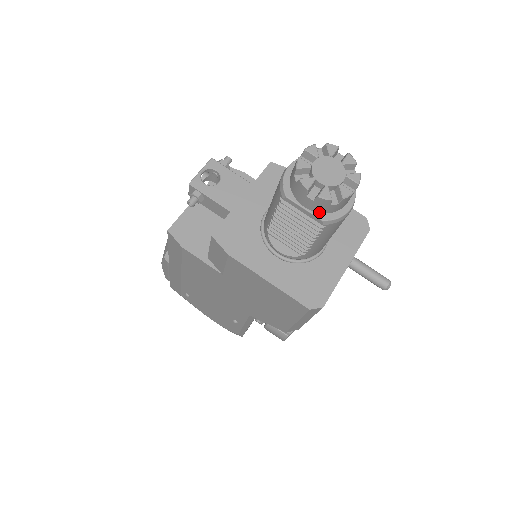
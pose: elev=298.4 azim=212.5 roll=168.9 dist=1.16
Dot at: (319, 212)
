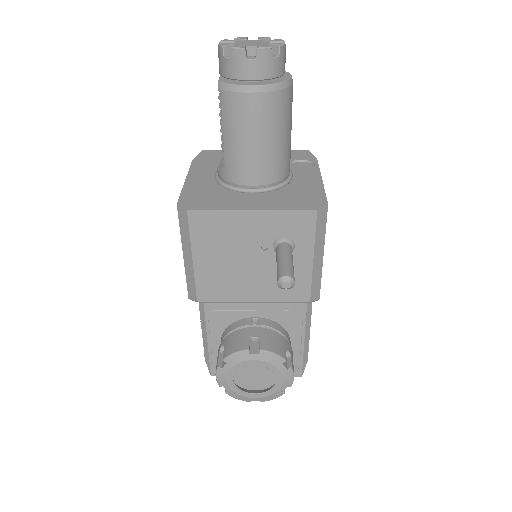
Dot at: (222, 75)
